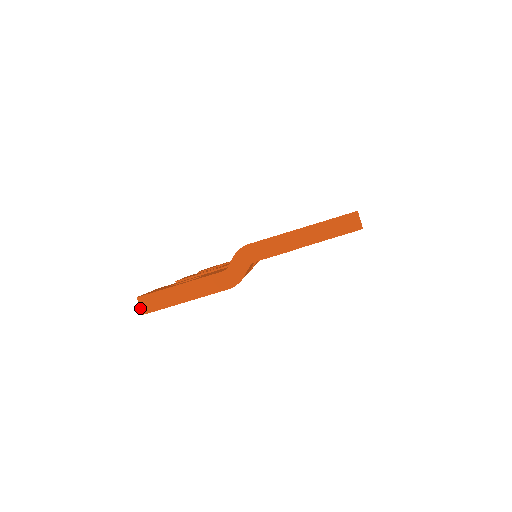
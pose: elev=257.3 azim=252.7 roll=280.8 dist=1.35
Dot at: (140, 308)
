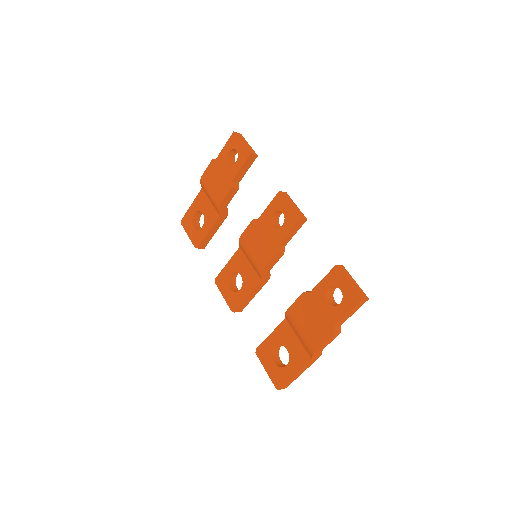
Dot at: occluded
